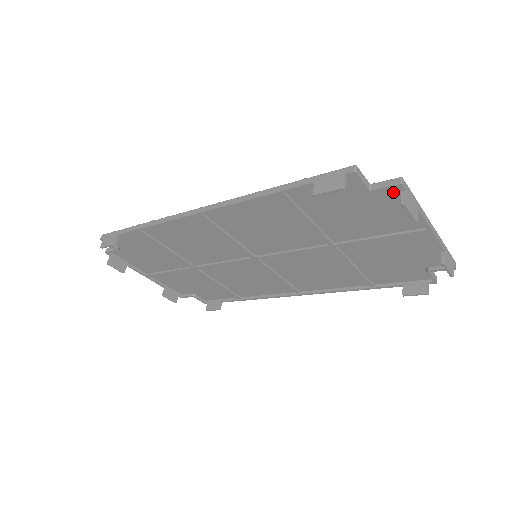
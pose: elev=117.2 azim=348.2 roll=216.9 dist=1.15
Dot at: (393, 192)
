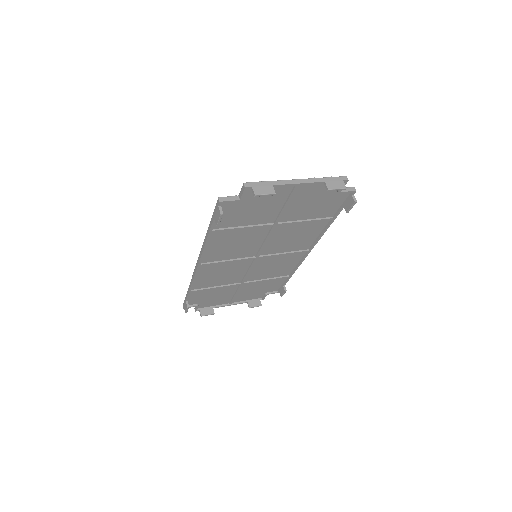
Dot at: (251, 190)
